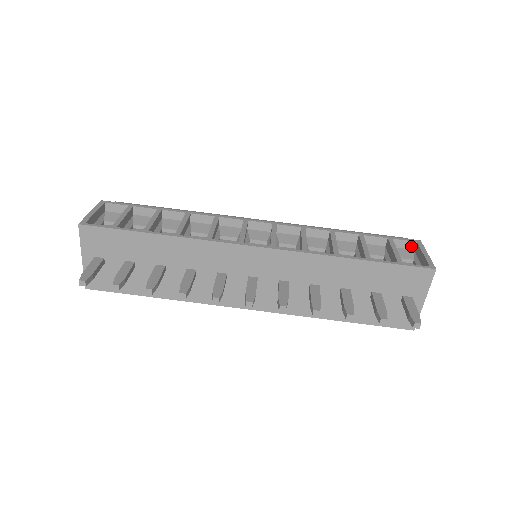
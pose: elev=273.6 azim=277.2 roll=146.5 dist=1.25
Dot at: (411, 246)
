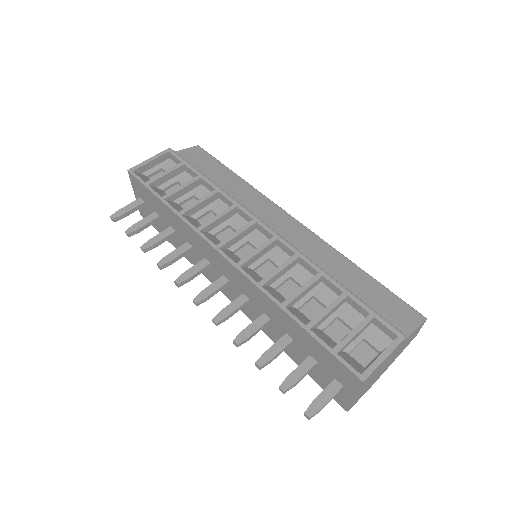
Dot at: (392, 336)
